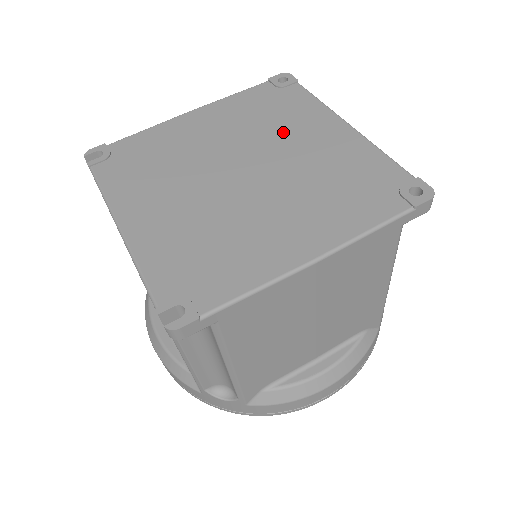
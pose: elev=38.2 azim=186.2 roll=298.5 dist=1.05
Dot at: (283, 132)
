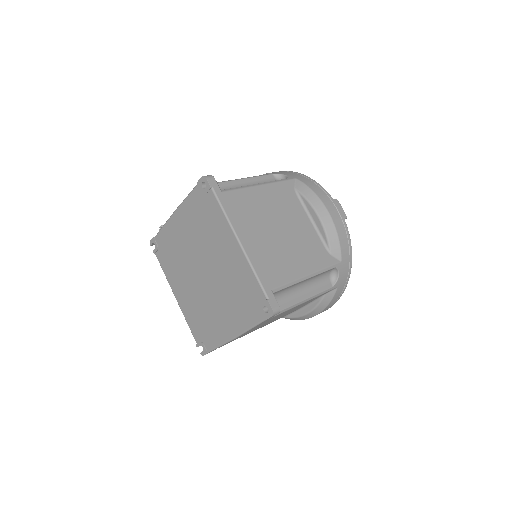
Dot at: (212, 243)
